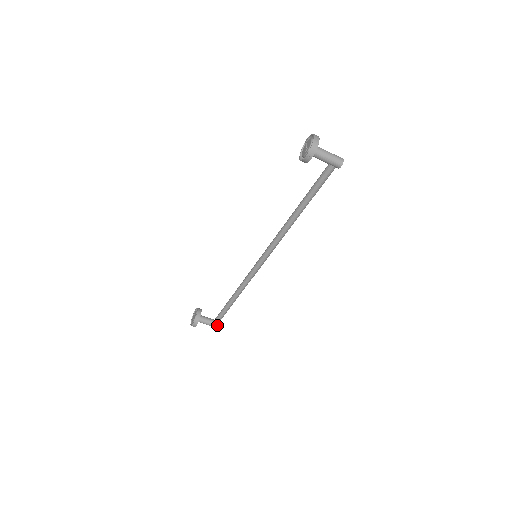
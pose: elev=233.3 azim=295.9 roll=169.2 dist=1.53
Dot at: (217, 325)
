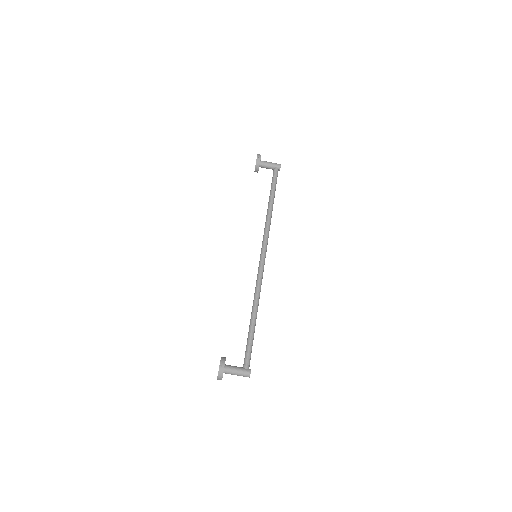
Dot at: (248, 369)
